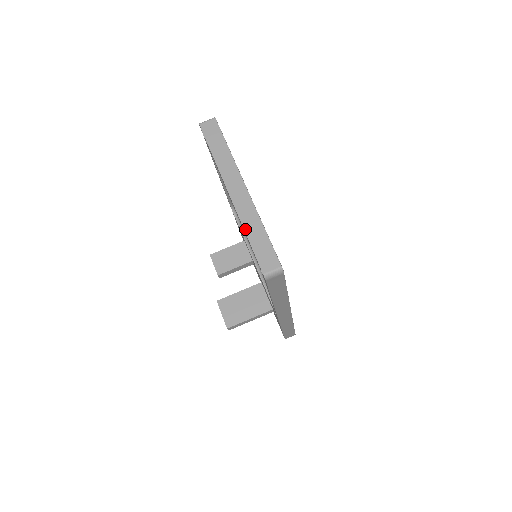
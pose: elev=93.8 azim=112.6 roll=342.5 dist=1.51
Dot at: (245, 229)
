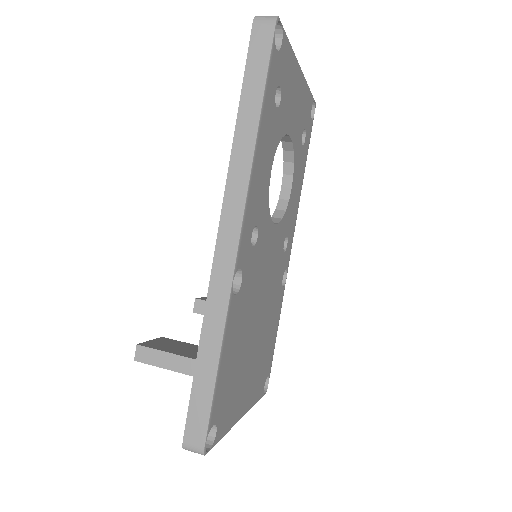
Dot at: occluded
